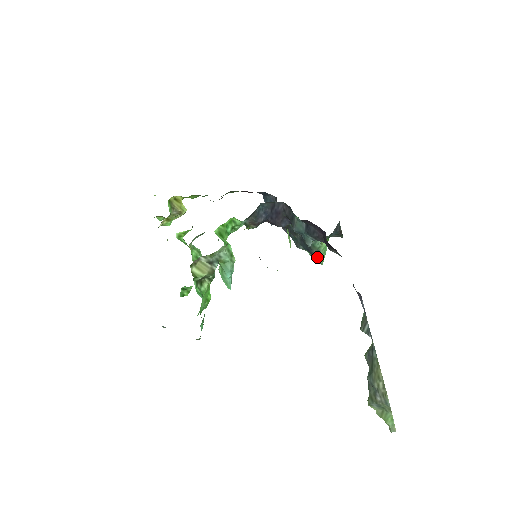
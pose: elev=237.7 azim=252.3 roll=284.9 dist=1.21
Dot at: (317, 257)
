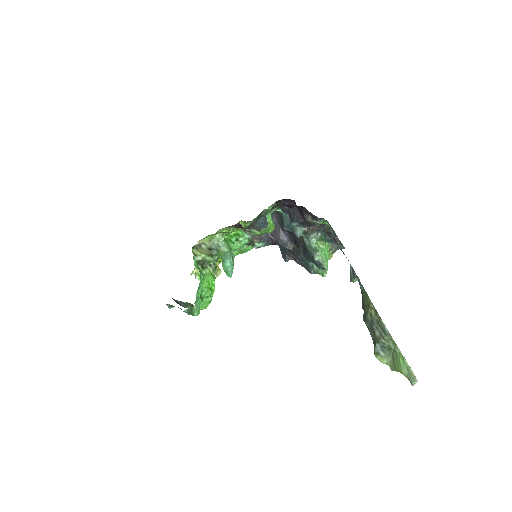
Dot at: (318, 260)
